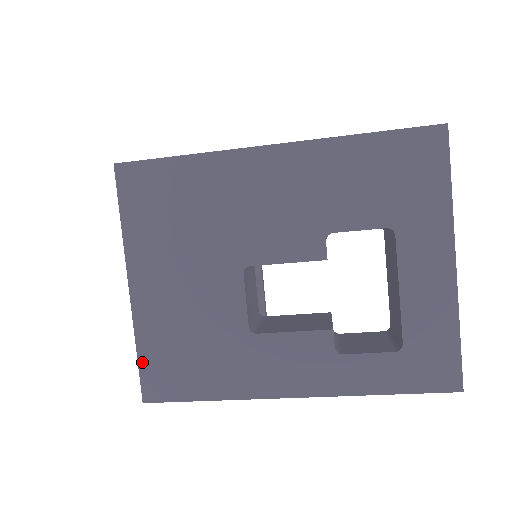
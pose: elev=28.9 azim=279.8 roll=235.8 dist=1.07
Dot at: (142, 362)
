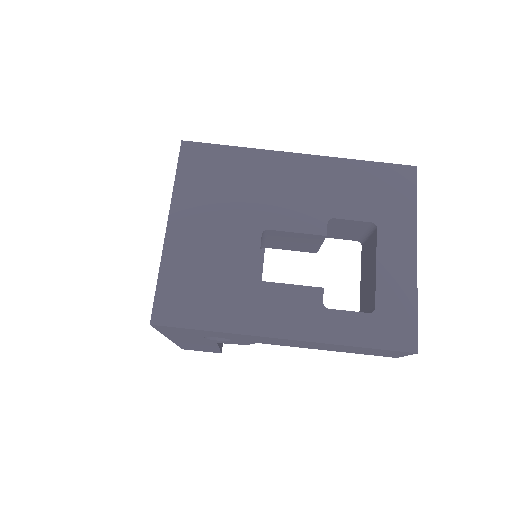
Dot at: (160, 289)
